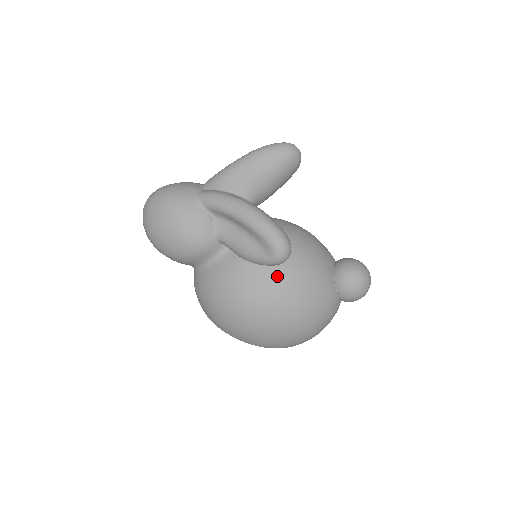
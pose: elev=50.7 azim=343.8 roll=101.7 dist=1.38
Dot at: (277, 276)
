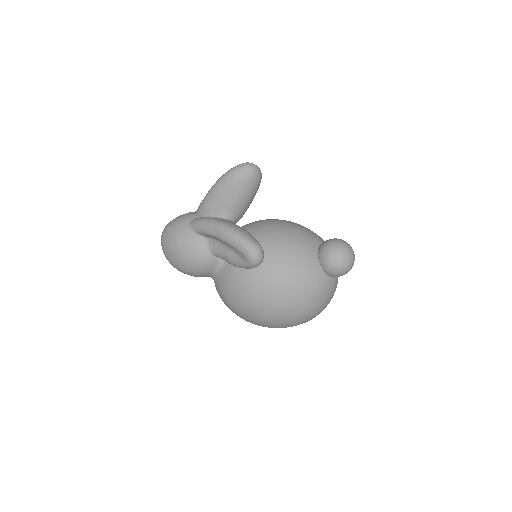
Dot at: (264, 273)
